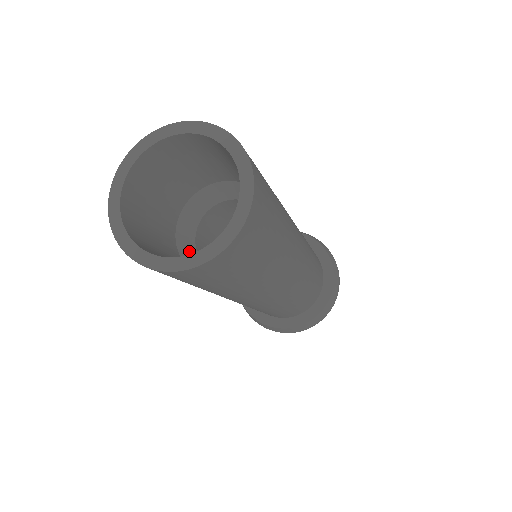
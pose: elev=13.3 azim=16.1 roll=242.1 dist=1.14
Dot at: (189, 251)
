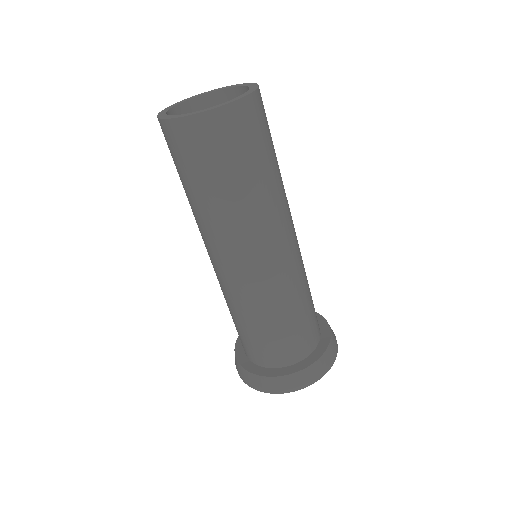
Dot at: occluded
